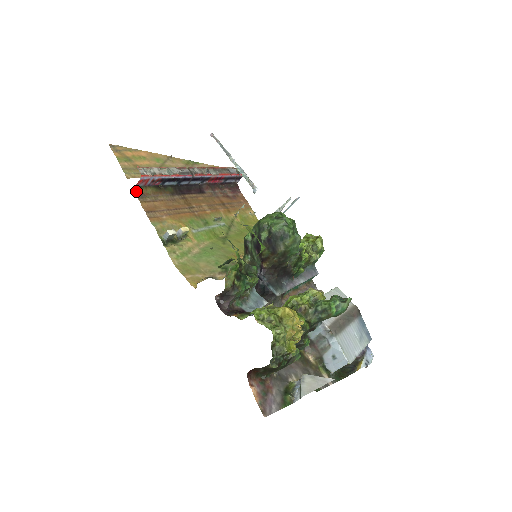
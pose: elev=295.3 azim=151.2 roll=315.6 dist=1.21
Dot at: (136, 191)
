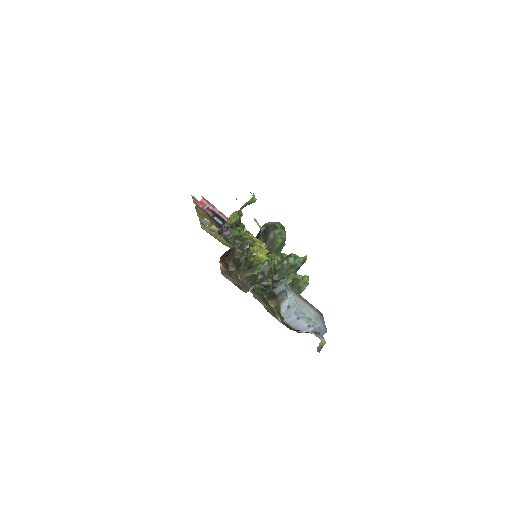
Dot at: (196, 207)
